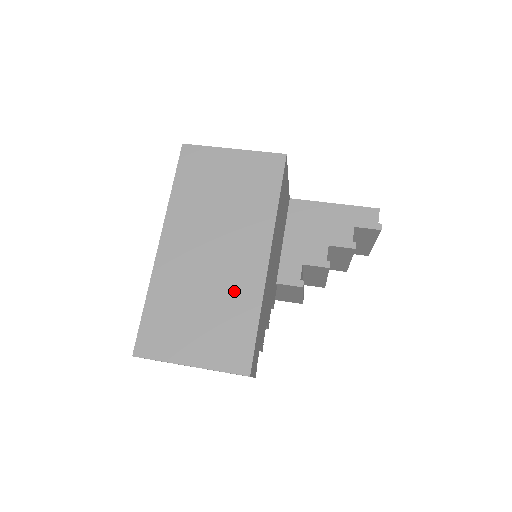
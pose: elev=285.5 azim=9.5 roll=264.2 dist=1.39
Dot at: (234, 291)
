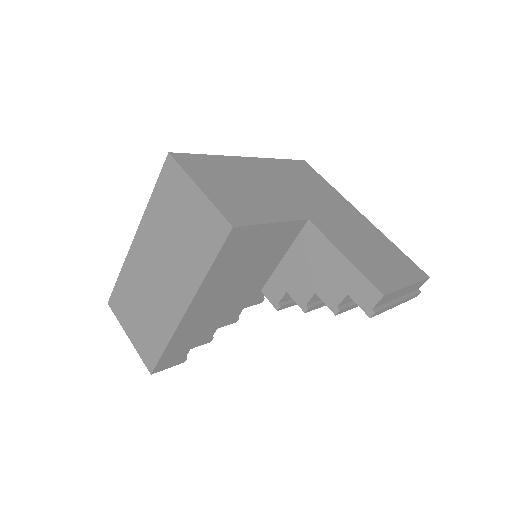
Dot at: (160, 314)
